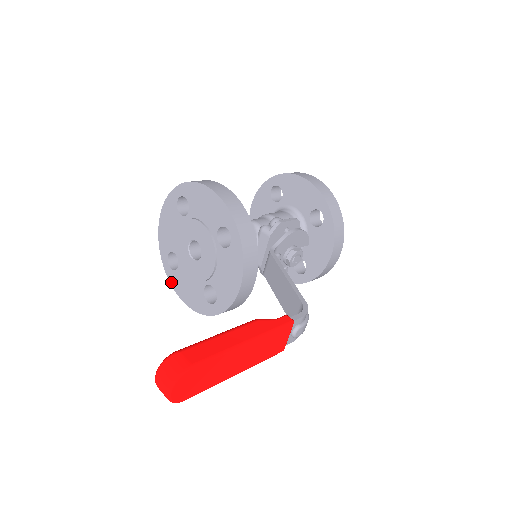
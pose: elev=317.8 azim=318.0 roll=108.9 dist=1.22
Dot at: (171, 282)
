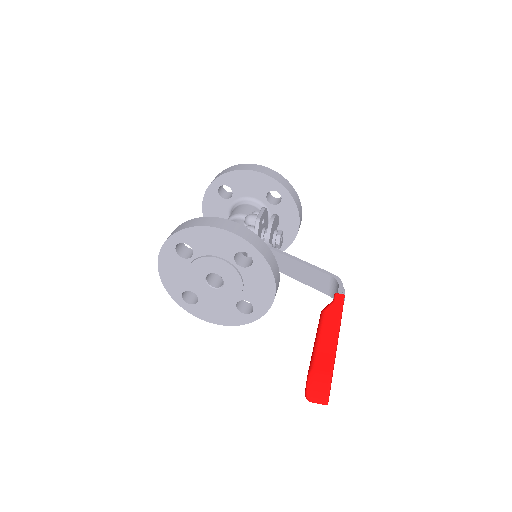
Dot at: (195, 315)
